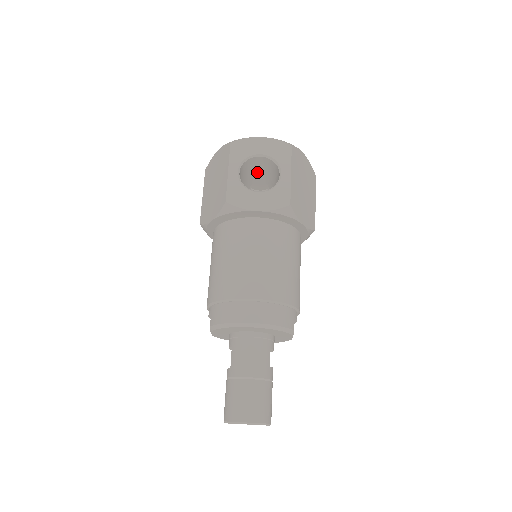
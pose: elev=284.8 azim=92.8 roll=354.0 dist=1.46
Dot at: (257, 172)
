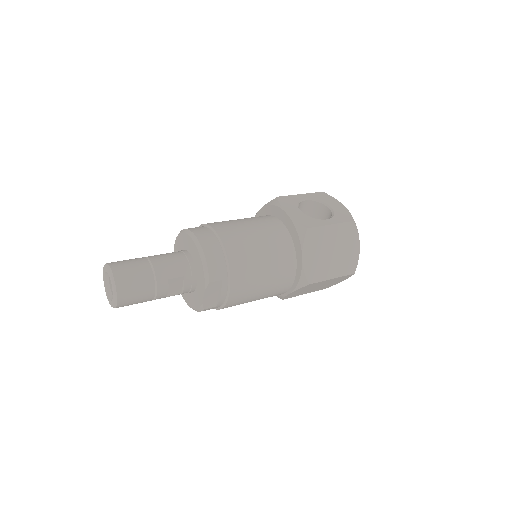
Dot at: occluded
